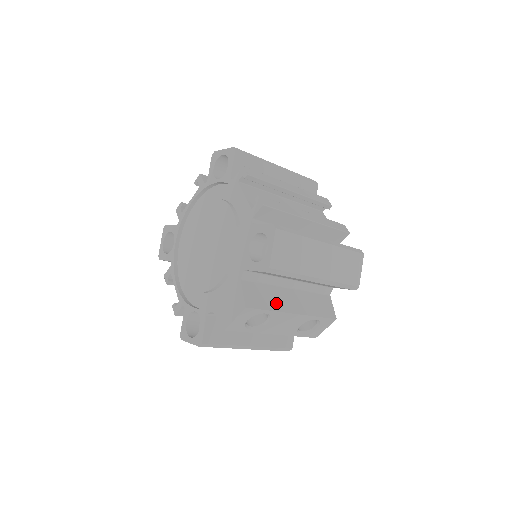
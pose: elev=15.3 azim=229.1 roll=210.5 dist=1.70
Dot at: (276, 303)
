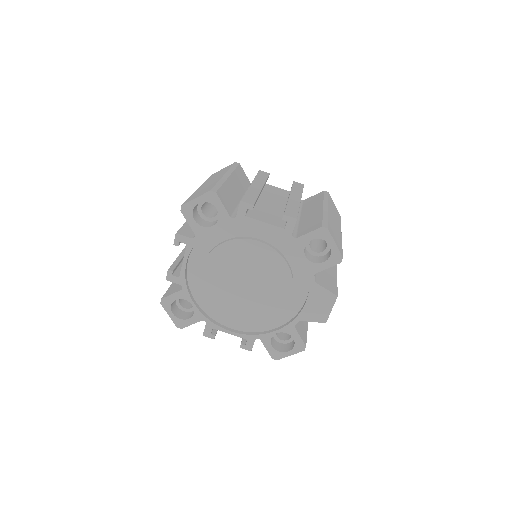
Dot at: (331, 275)
